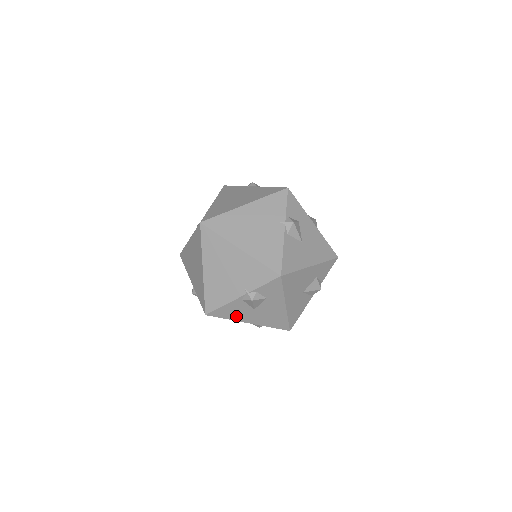
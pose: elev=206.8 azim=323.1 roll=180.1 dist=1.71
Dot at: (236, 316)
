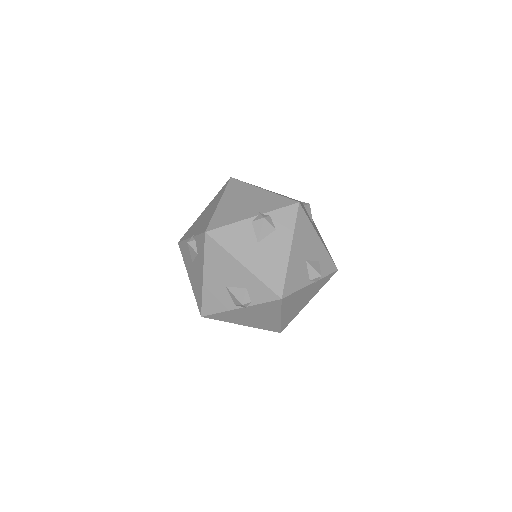
Dot at: (235, 247)
